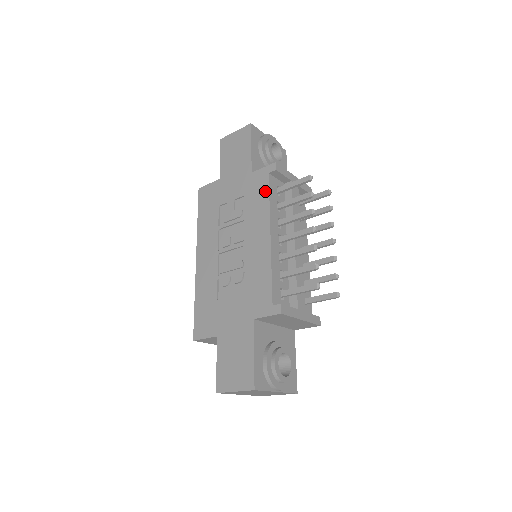
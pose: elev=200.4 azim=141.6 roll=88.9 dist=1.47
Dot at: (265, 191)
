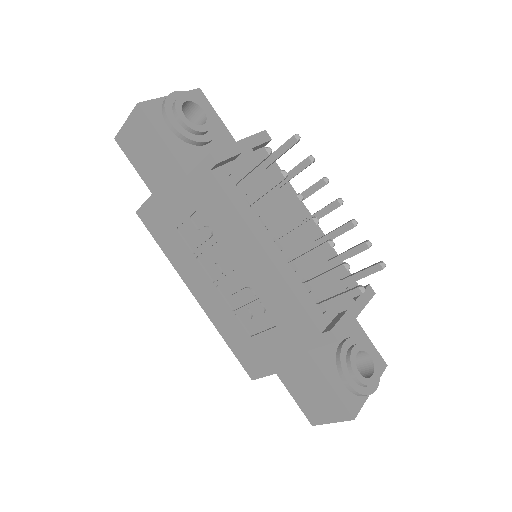
Dot at: (222, 197)
